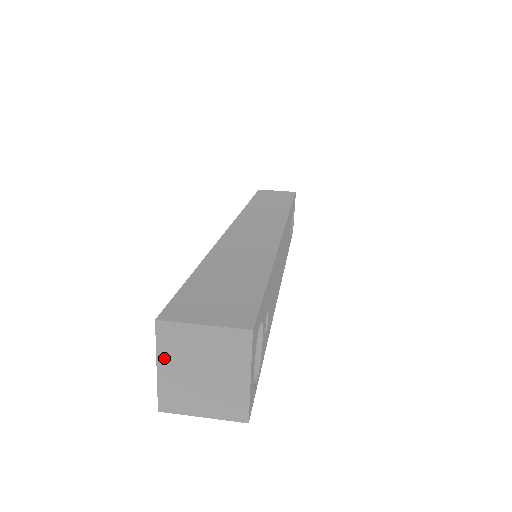
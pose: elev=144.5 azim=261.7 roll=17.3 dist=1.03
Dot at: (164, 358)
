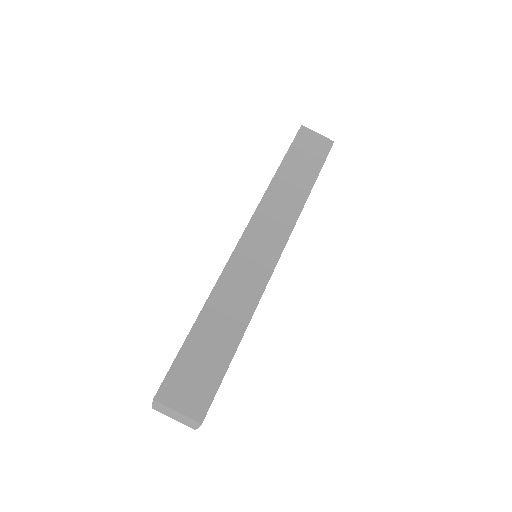
Dot at: (156, 405)
